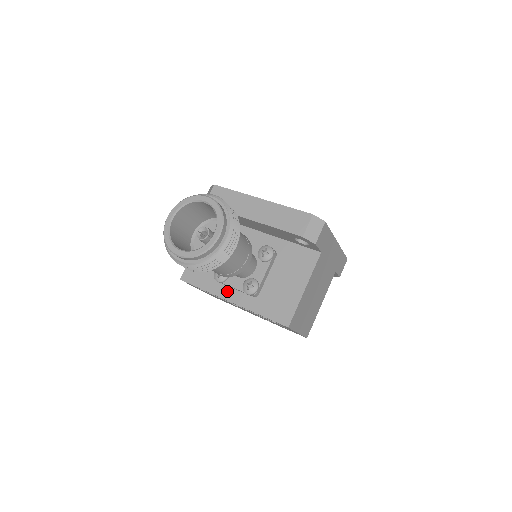
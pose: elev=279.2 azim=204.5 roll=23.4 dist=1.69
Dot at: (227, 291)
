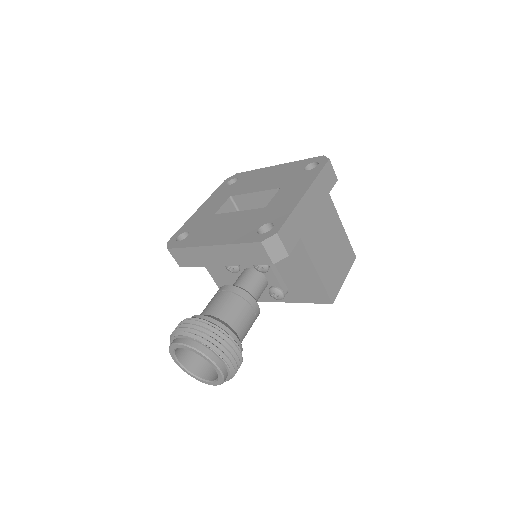
Dot at: occluded
